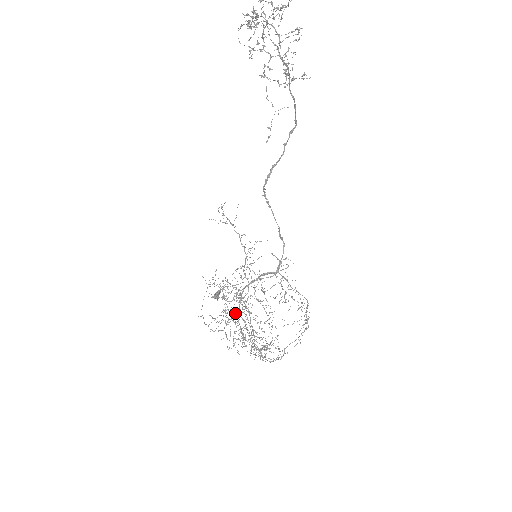
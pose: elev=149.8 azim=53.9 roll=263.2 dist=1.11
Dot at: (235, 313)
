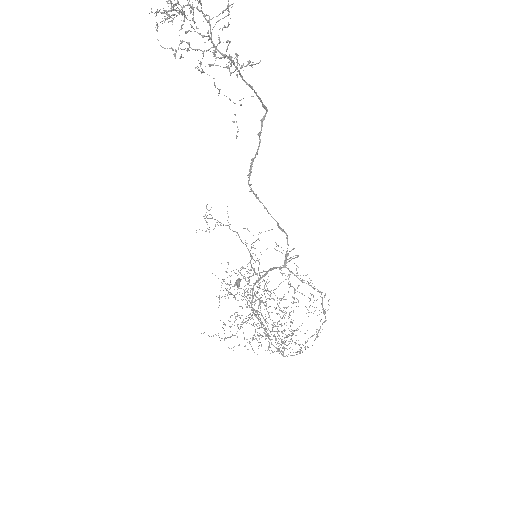
Dot at: occluded
